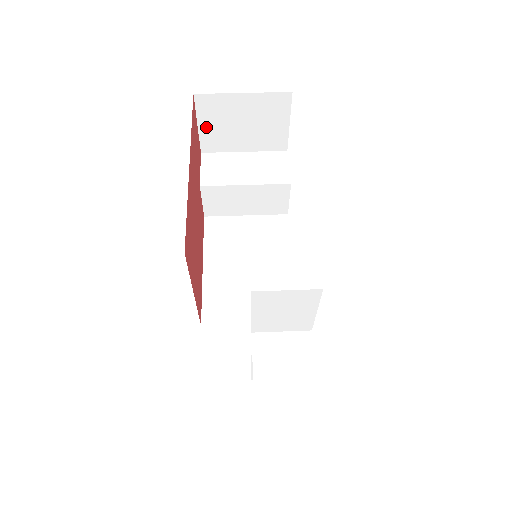
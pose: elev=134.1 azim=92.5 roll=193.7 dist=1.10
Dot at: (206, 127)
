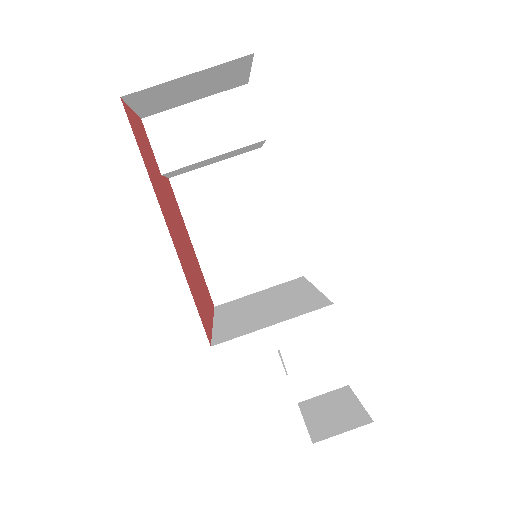
Dot at: (143, 106)
